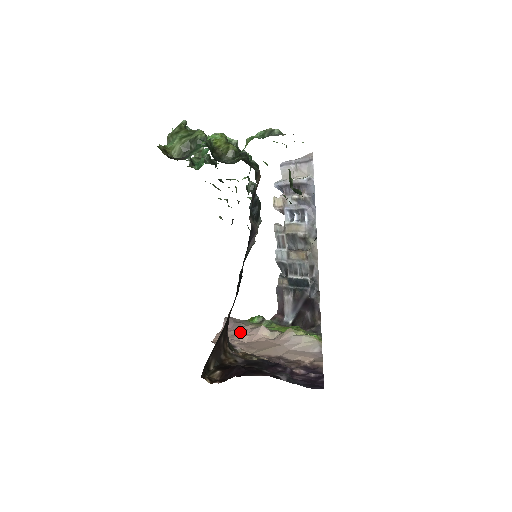
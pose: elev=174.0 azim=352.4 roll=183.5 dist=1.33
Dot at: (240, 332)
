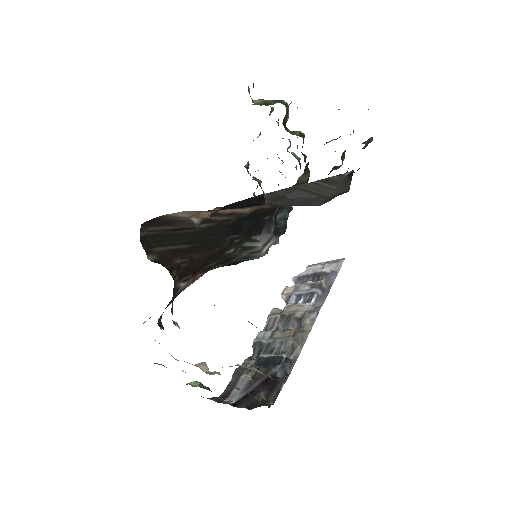
Dot at: occluded
